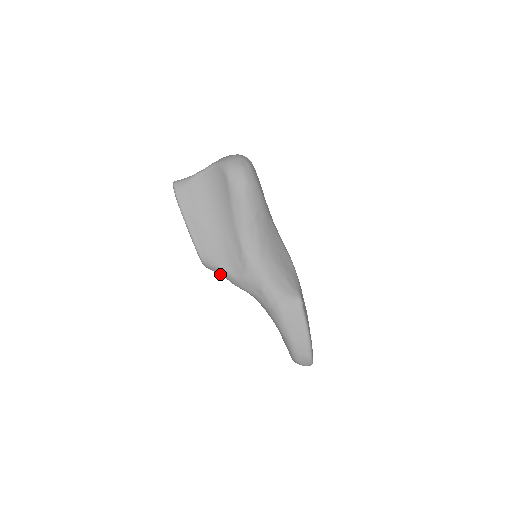
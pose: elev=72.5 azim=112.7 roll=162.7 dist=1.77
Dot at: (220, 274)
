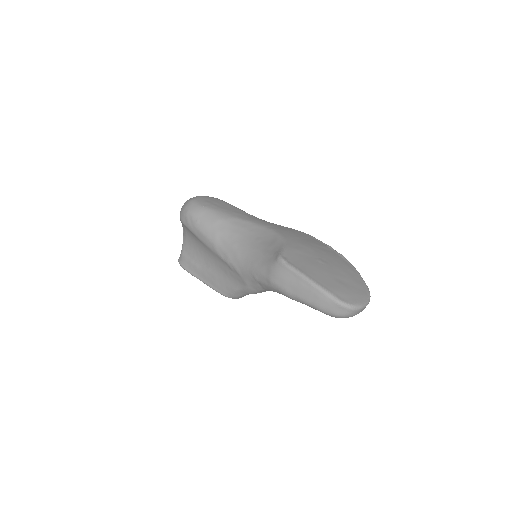
Dot at: (243, 295)
